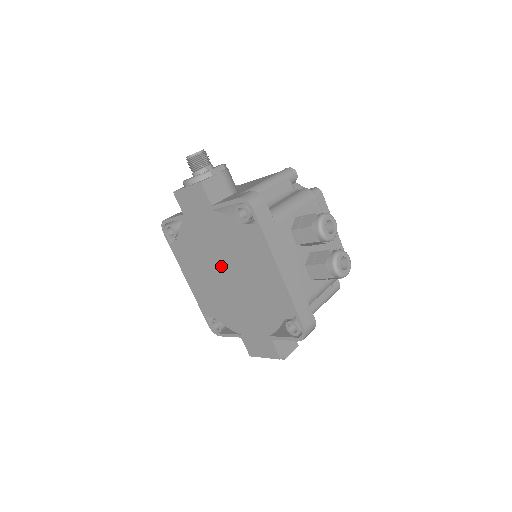
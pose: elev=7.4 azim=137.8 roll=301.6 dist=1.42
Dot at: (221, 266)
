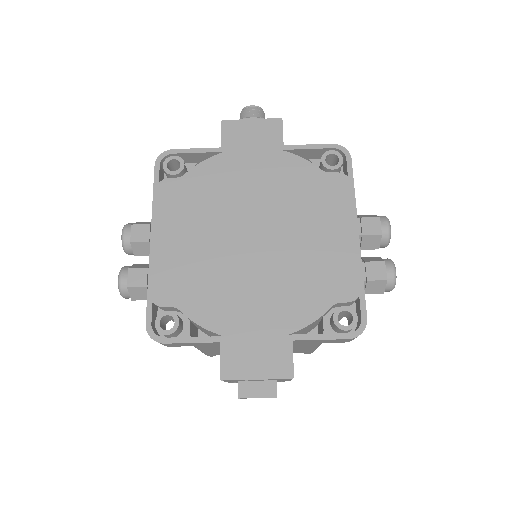
Dot at: (251, 220)
